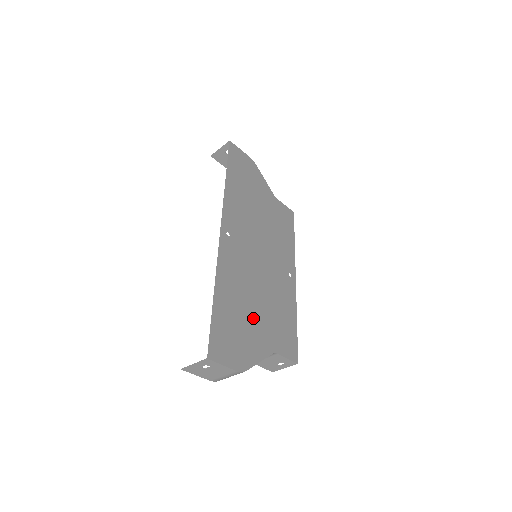
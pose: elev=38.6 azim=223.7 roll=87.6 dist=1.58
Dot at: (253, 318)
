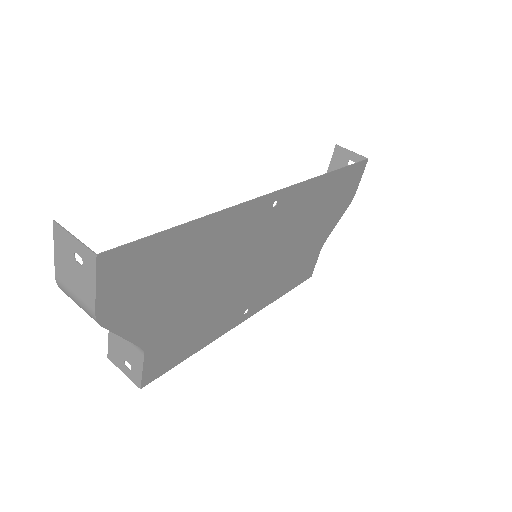
Dot at: (181, 294)
